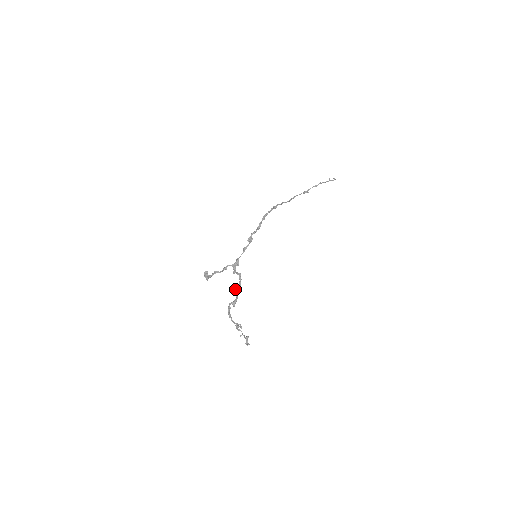
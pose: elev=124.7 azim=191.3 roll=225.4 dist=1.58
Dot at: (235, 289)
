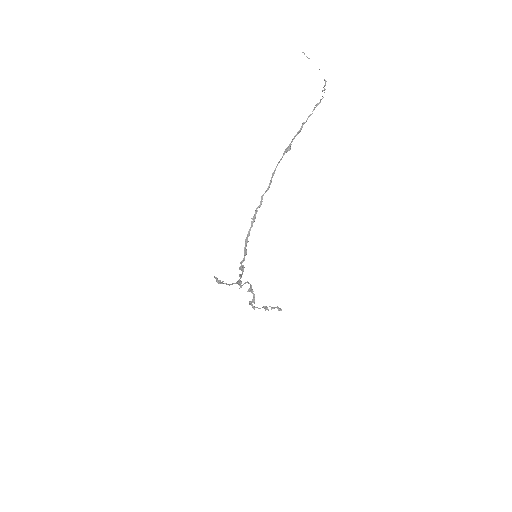
Dot at: (249, 291)
